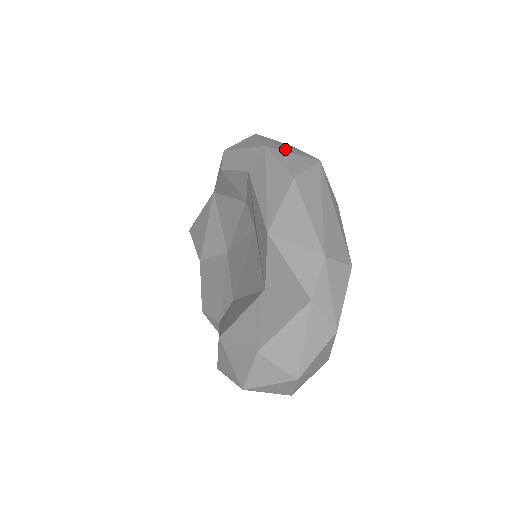
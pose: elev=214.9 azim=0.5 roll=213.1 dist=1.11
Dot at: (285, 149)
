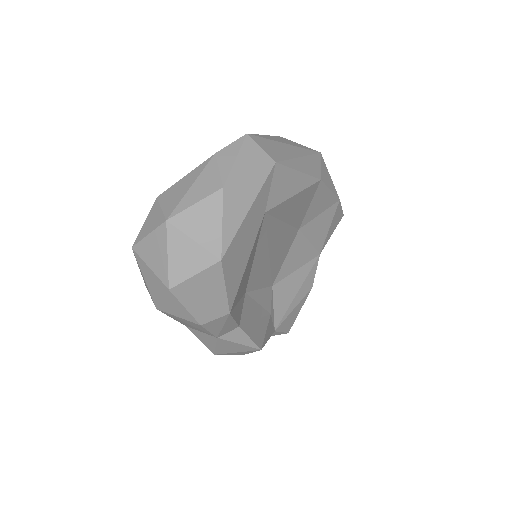
Dot at: occluded
